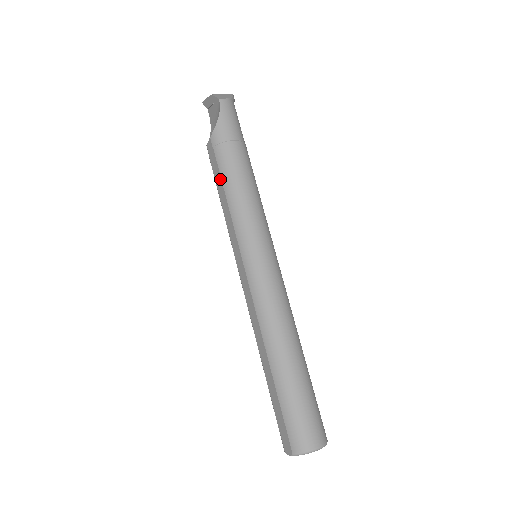
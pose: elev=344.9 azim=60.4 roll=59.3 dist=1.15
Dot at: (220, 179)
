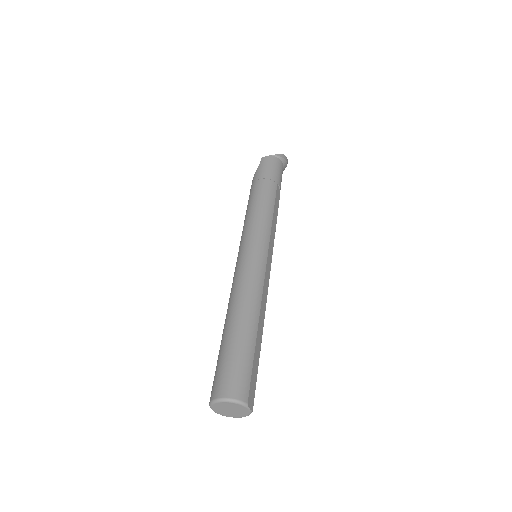
Dot at: occluded
